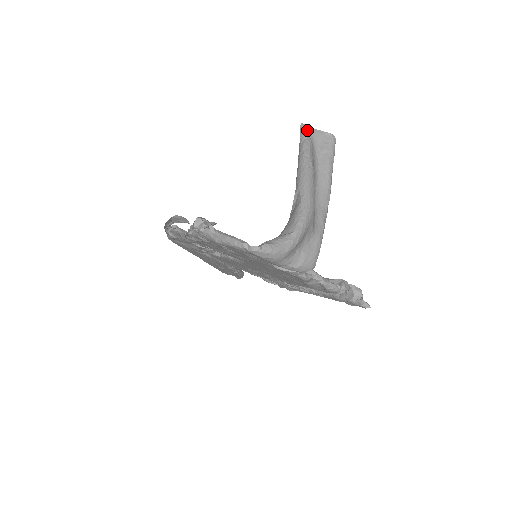
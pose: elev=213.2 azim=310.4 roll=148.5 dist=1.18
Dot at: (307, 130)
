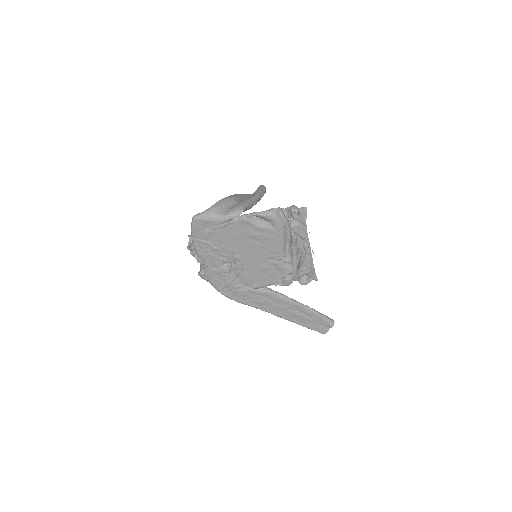
Dot at: occluded
